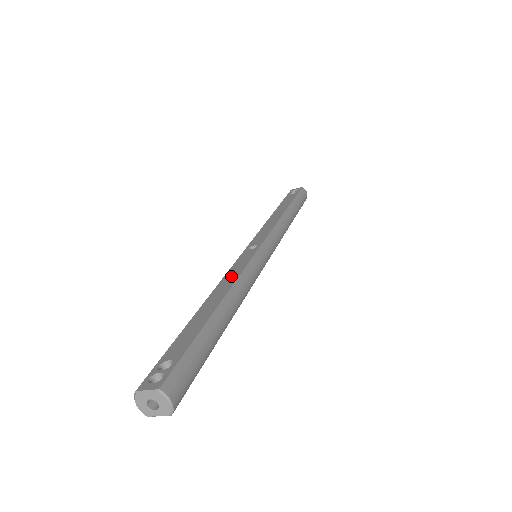
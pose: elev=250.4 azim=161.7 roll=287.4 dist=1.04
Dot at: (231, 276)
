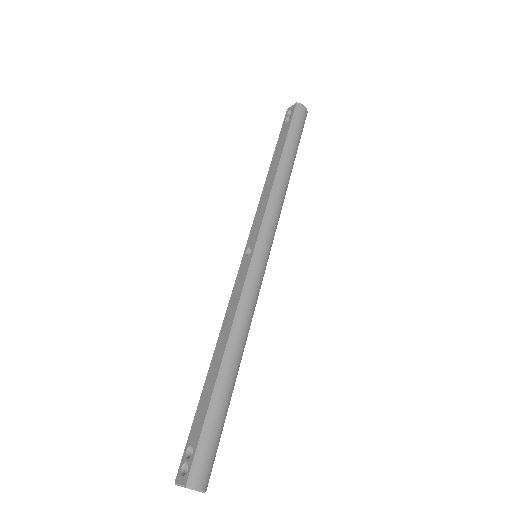
Dot at: (231, 310)
